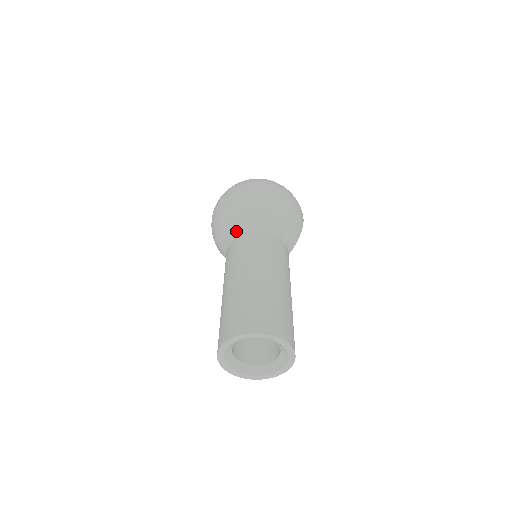
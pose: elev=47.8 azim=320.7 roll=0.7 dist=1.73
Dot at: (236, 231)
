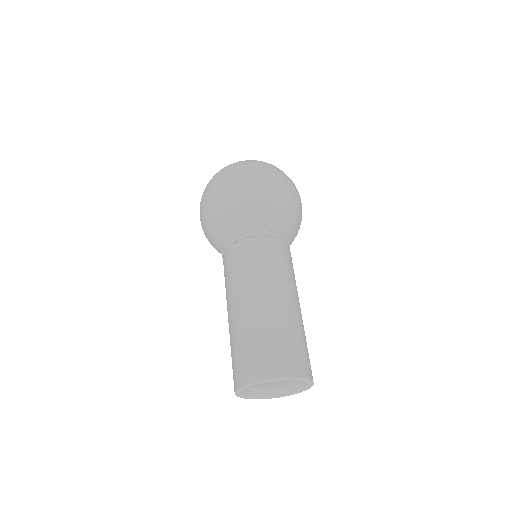
Dot at: (254, 227)
